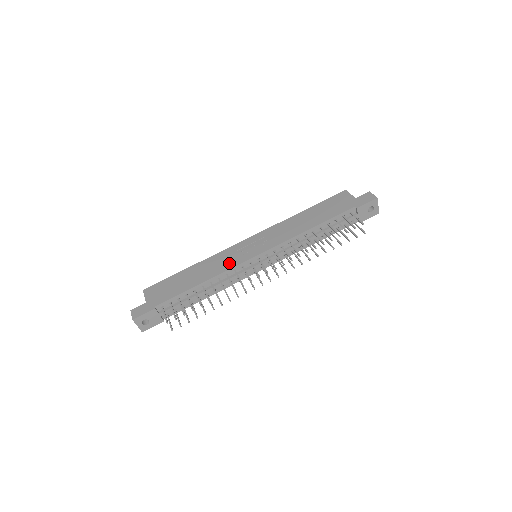
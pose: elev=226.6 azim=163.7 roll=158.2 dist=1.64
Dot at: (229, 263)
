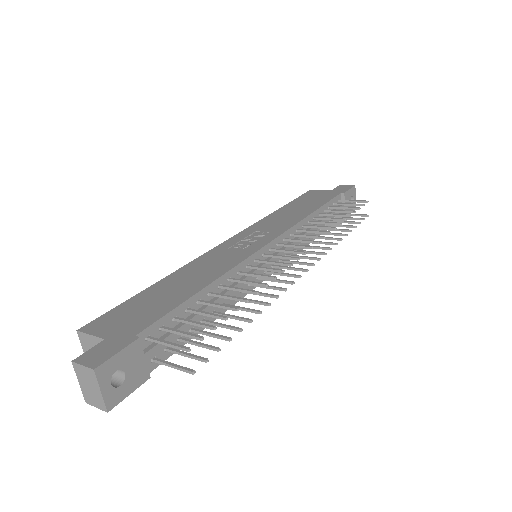
Dot at: (232, 258)
